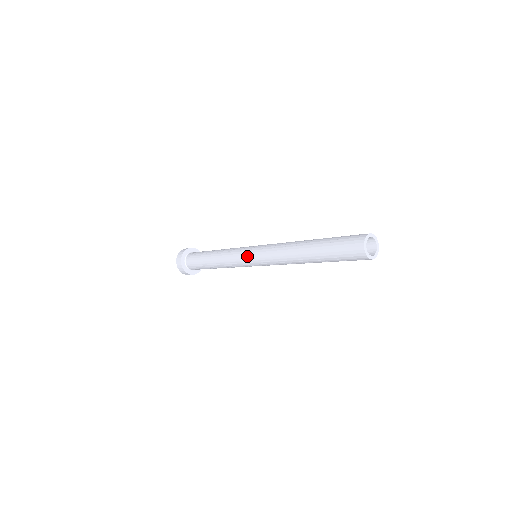
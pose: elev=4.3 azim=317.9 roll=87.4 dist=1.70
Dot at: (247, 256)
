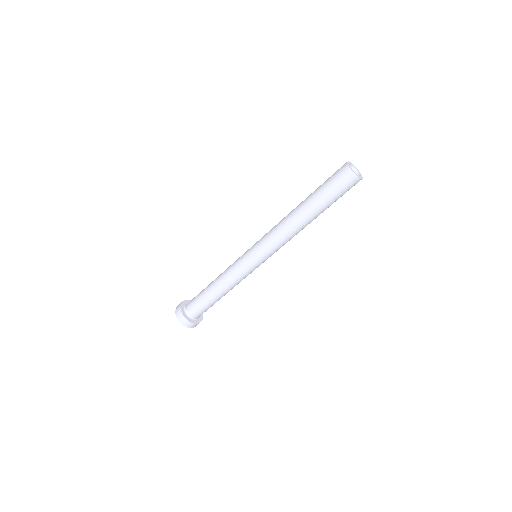
Dot at: (247, 252)
